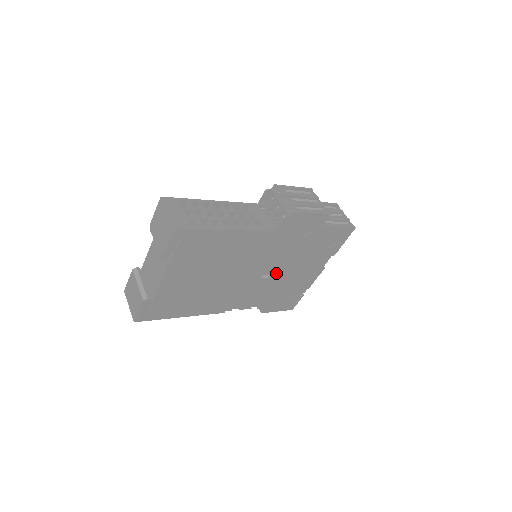
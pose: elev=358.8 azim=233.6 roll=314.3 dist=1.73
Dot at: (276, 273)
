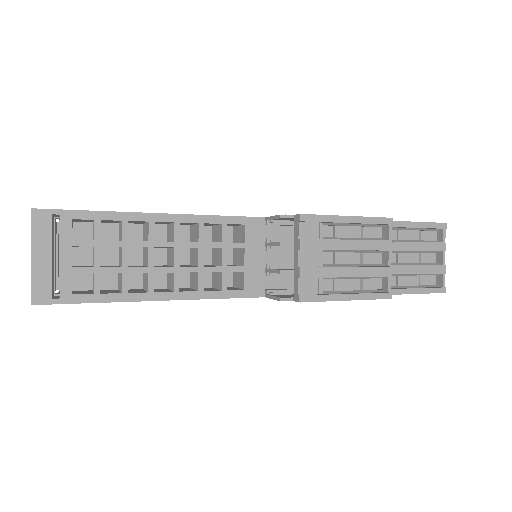
Dot at: occluded
